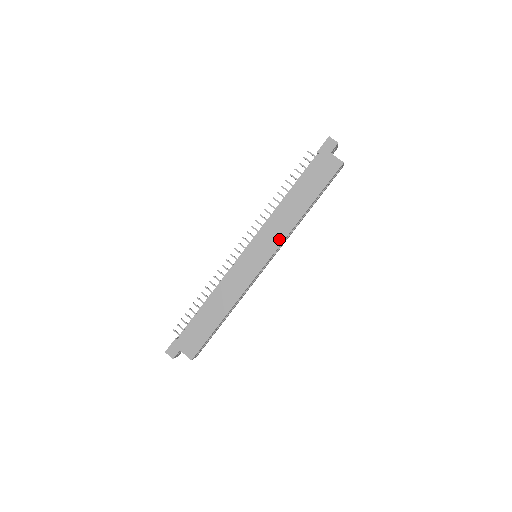
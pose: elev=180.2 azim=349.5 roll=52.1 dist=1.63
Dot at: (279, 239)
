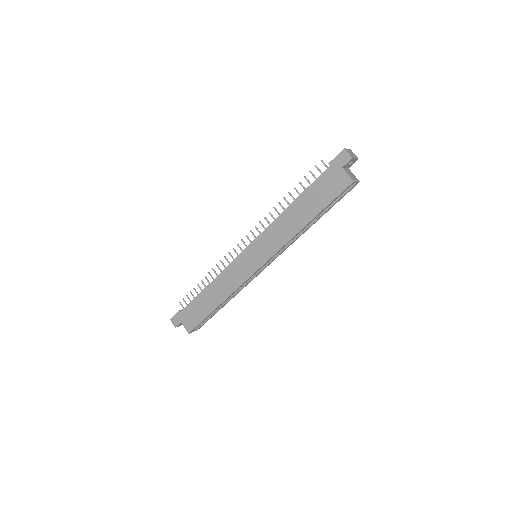
Dot at: (276, 247)
